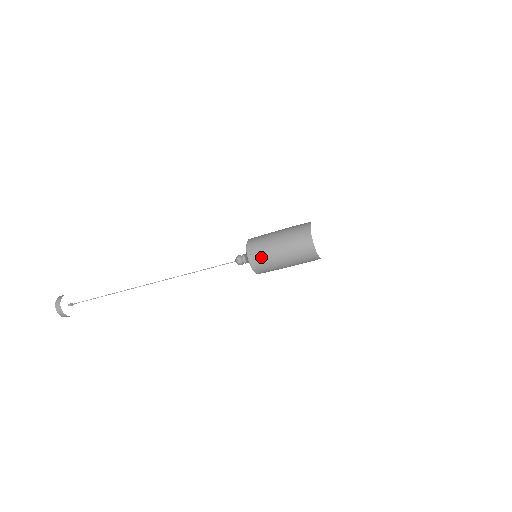
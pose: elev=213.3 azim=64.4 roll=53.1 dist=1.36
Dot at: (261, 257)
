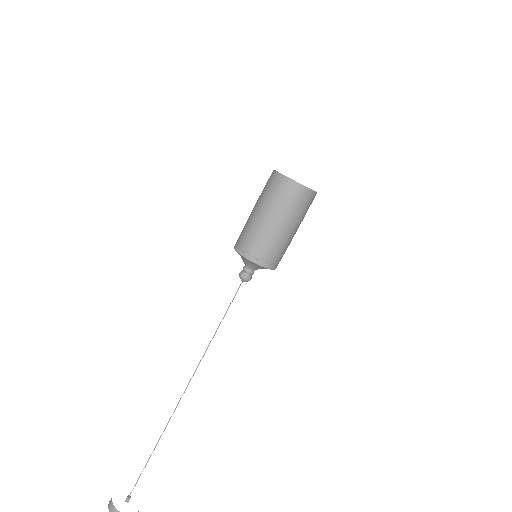
Dot at: (247, 237)
